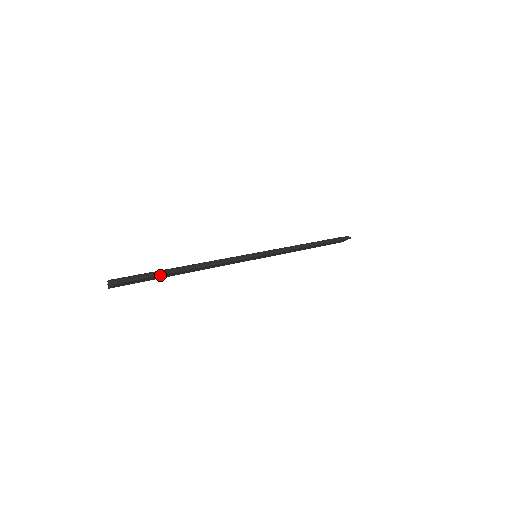
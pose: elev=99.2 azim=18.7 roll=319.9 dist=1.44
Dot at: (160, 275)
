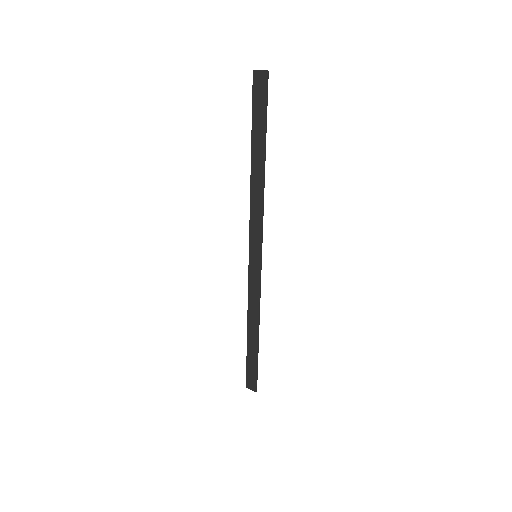
Dot at: (264, 127)
